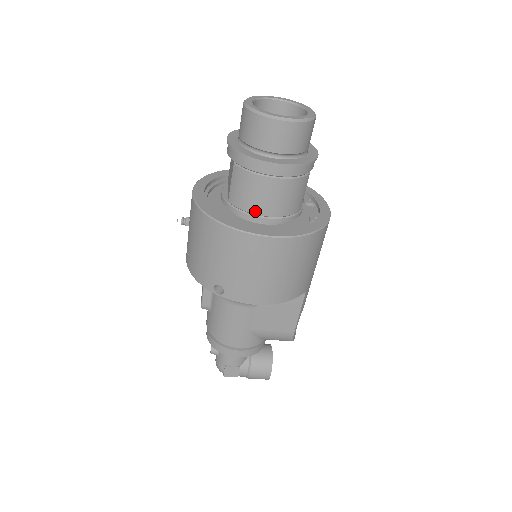
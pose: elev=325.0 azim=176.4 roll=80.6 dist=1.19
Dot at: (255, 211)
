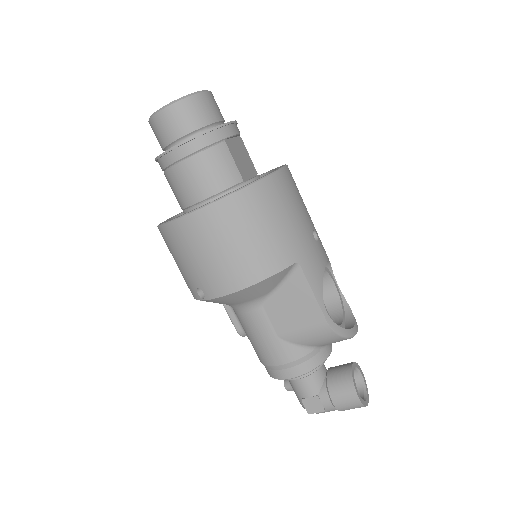
Dot at: (192, 201)
